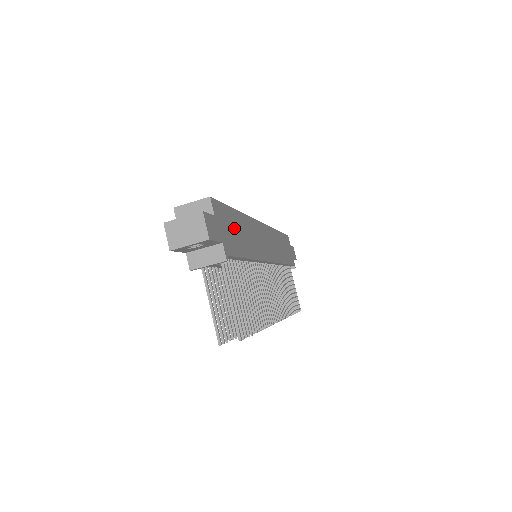
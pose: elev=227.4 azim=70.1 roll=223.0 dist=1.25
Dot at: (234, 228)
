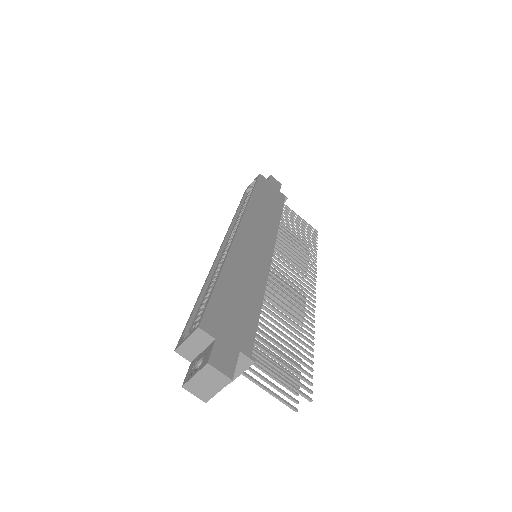
Dot at: (233, 304)
